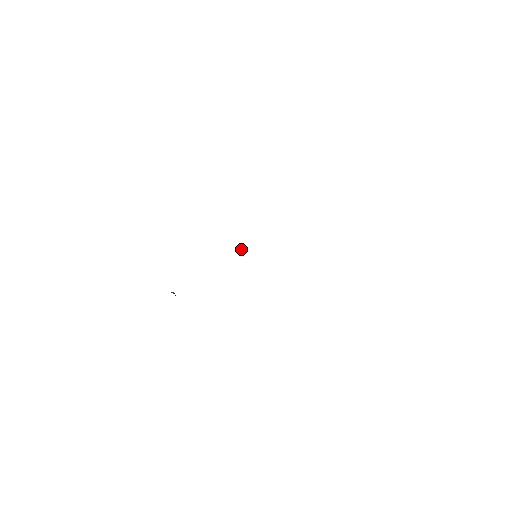
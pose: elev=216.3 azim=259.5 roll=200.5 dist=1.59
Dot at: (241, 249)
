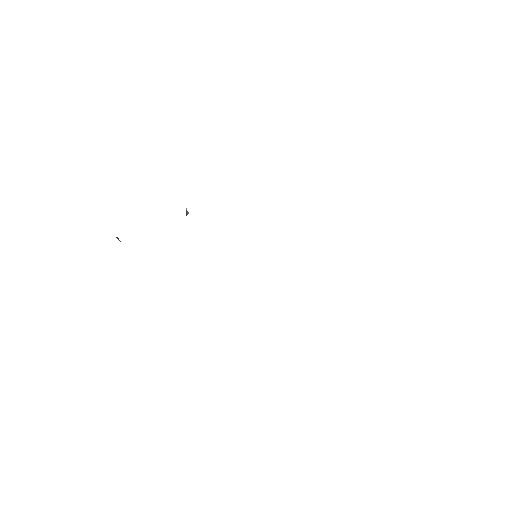
Dot at: occluded
